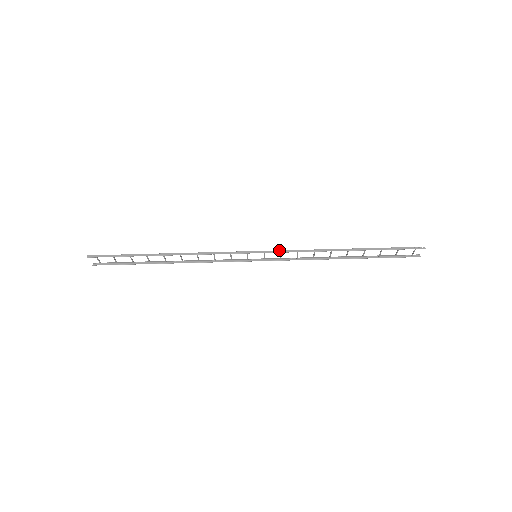
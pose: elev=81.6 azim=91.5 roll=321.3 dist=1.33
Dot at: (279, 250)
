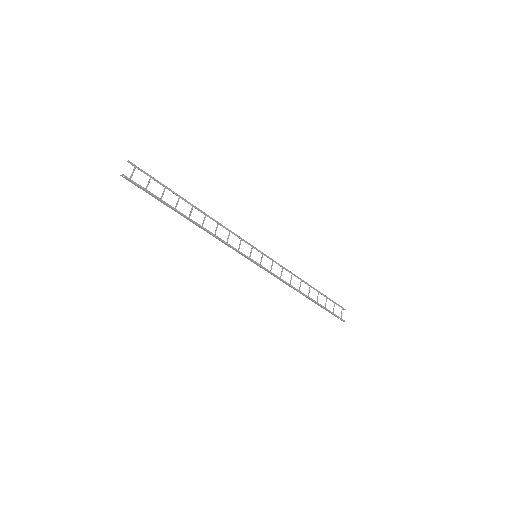
Dot at: (269, 272)
